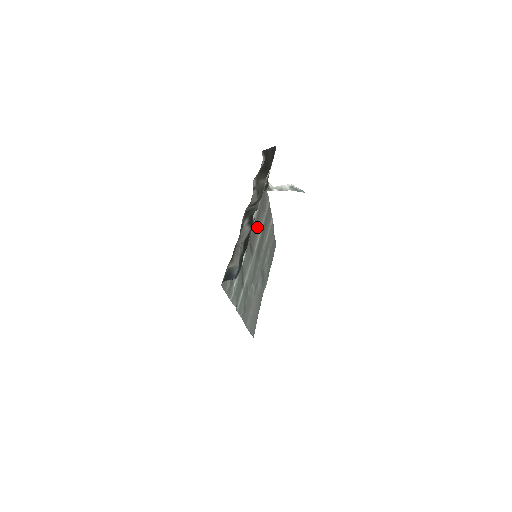
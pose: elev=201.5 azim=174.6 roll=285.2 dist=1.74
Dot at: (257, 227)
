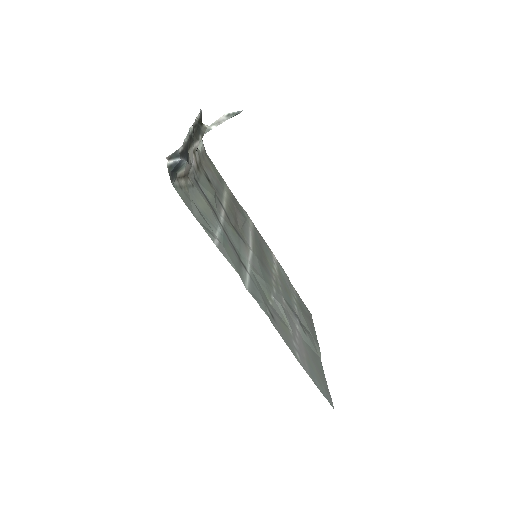
Dot at: (239, 223)
